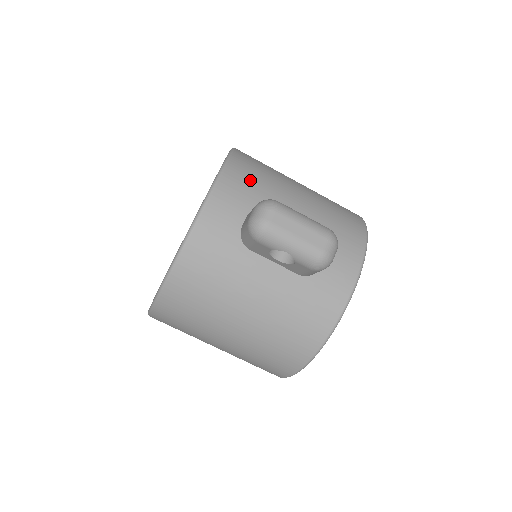
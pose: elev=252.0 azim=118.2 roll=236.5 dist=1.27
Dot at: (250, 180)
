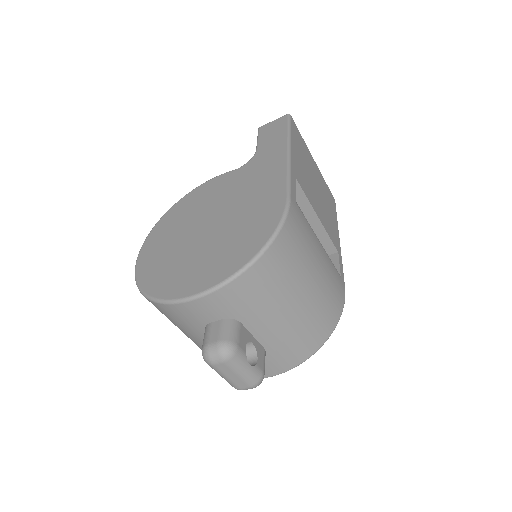
Dot at: (249, 295)
